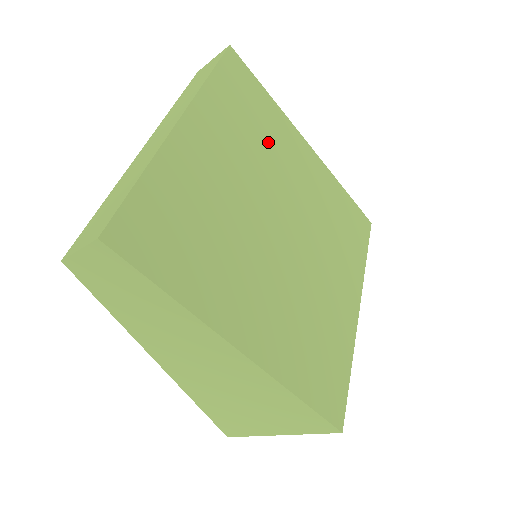
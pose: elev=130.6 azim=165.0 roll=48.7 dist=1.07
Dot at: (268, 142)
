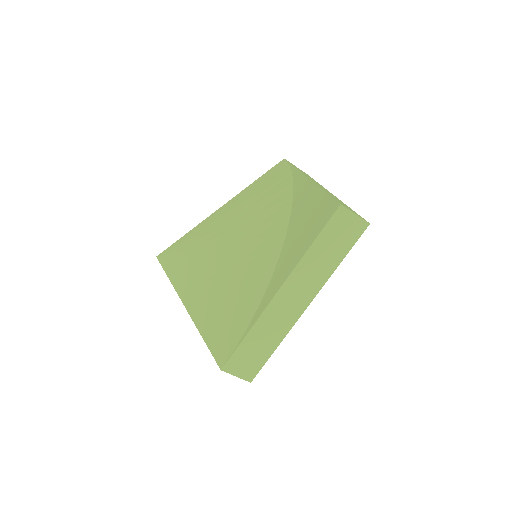
Dot at: occluded
